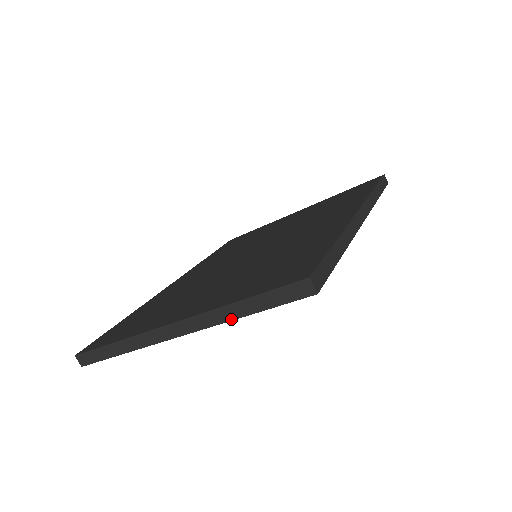
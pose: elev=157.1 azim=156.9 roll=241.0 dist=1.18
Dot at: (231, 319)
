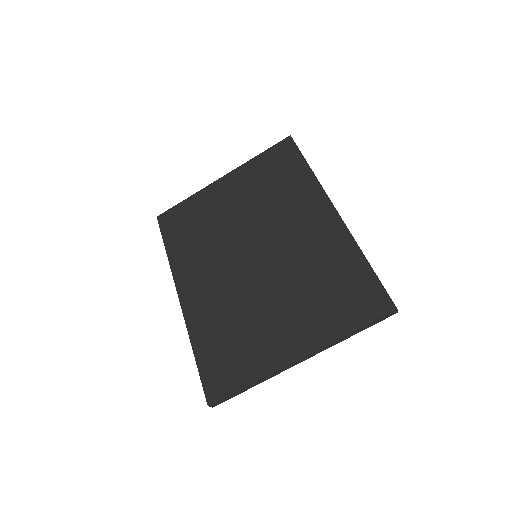
Dot at: (343, 340)
